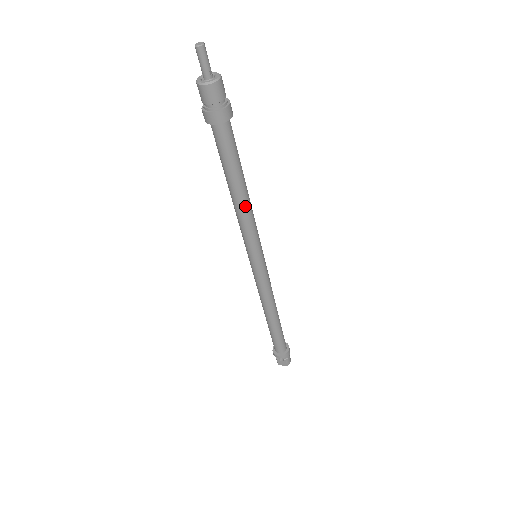
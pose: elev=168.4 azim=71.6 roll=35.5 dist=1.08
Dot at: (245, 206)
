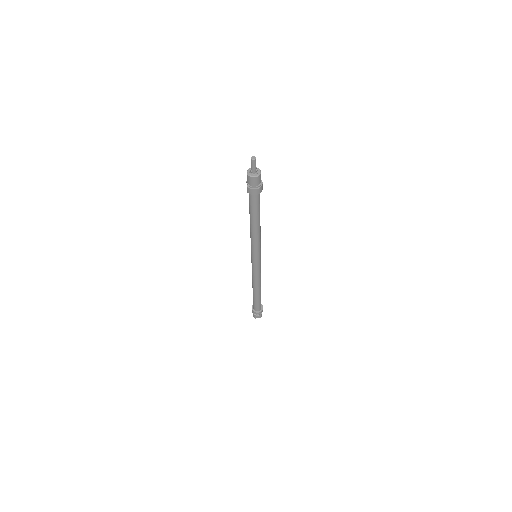
Dot at: (259, 231)
